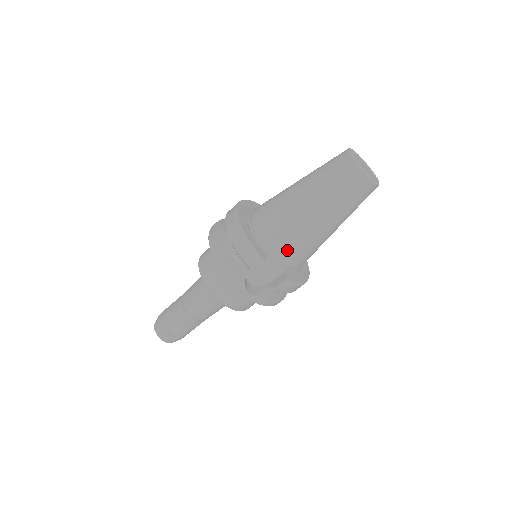
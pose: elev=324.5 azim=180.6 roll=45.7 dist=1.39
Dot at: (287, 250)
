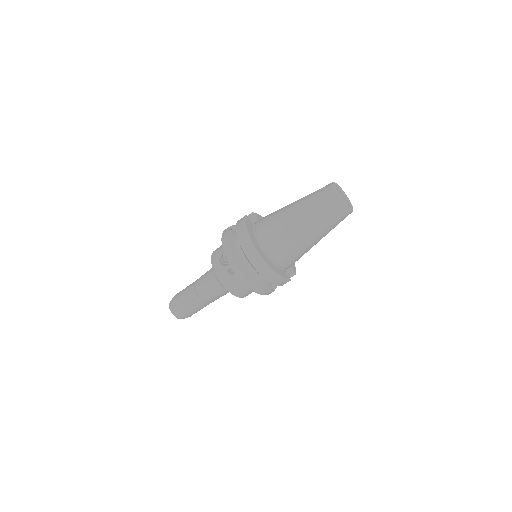
Dot at: occluded
